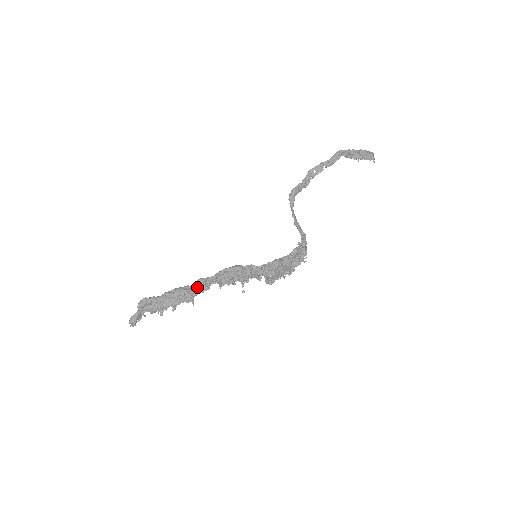
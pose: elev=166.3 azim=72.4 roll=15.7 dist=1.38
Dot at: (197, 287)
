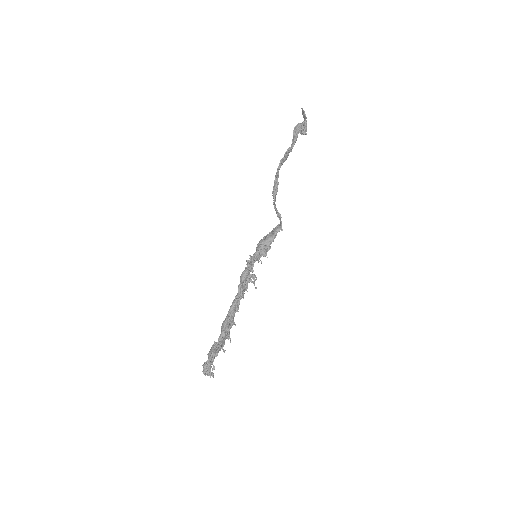
Dot at: (234, 312)
